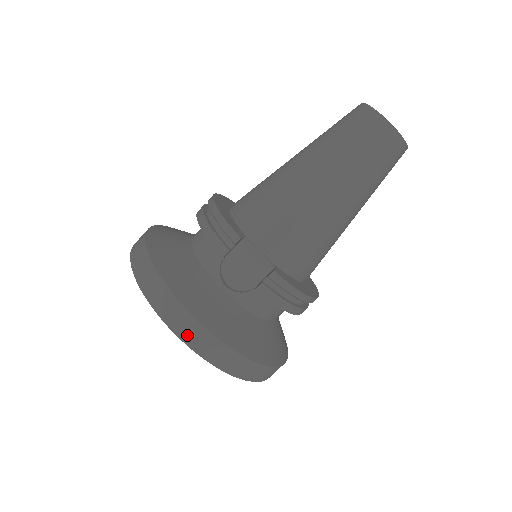
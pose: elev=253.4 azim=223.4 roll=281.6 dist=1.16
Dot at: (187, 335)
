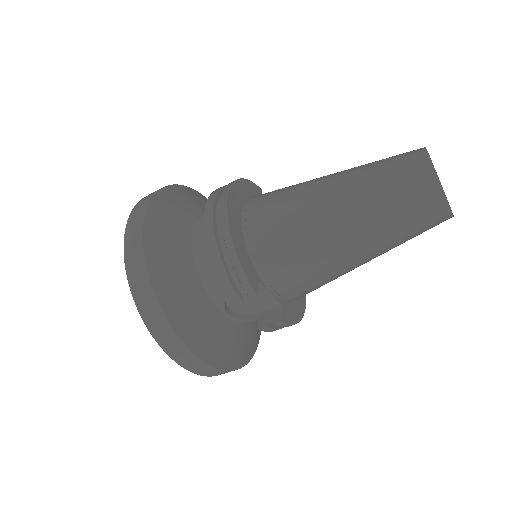
Dot at: (189, 366)
